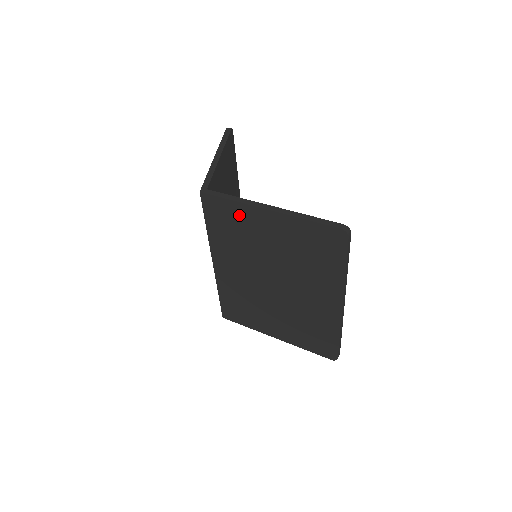
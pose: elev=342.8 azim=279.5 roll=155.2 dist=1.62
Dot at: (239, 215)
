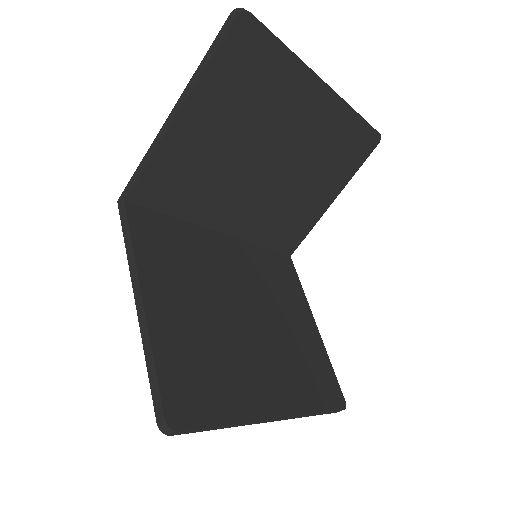
Dot at: occluded
